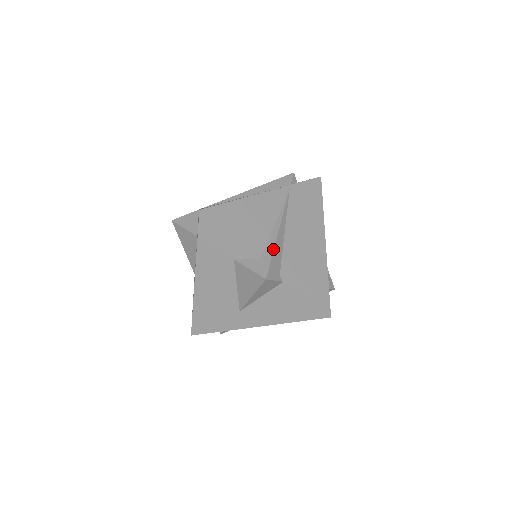
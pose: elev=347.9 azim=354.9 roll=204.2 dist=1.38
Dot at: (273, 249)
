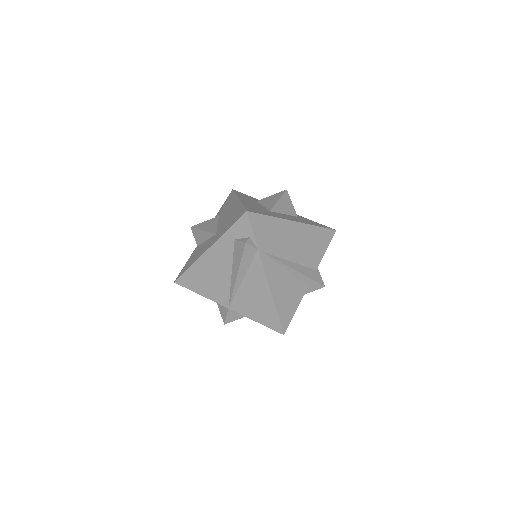
Dot at: (308, 278)
